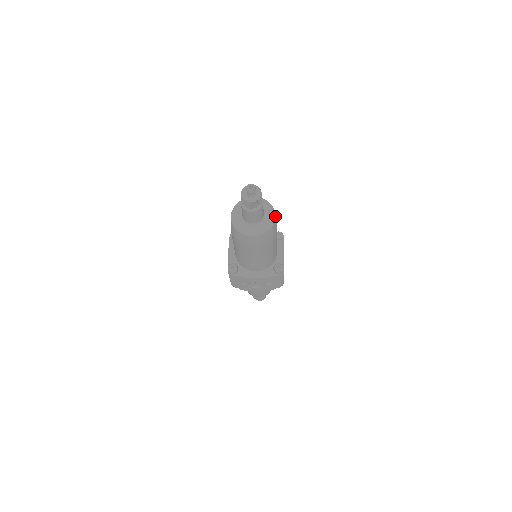
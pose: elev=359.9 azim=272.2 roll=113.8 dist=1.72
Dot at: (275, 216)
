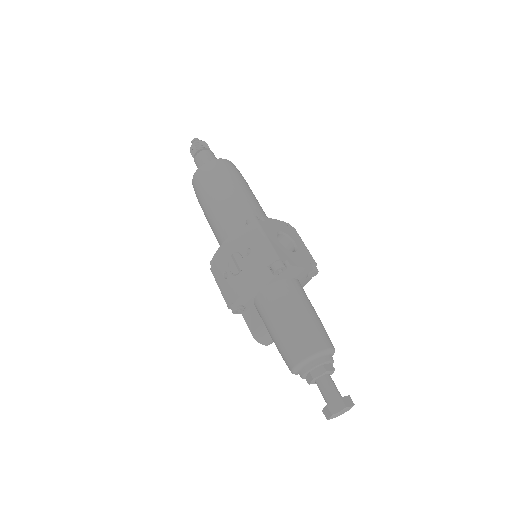
Dot at: (227, 160)
